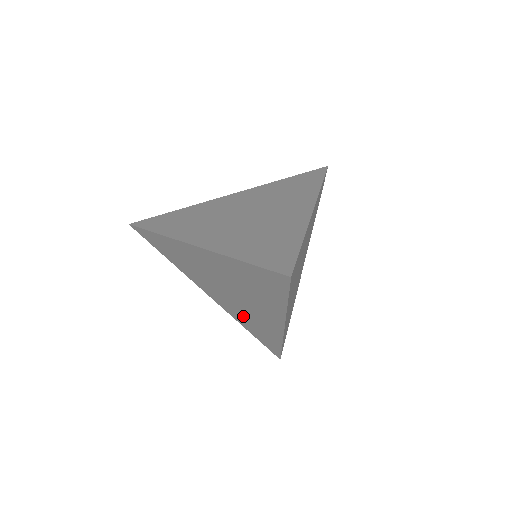
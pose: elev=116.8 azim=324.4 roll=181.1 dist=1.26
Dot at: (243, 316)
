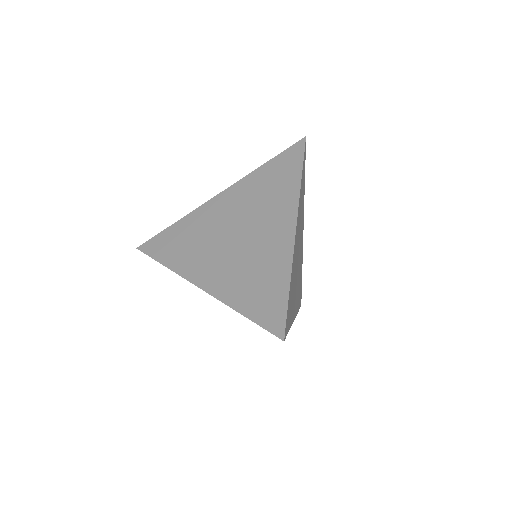
Dot at: occluded
